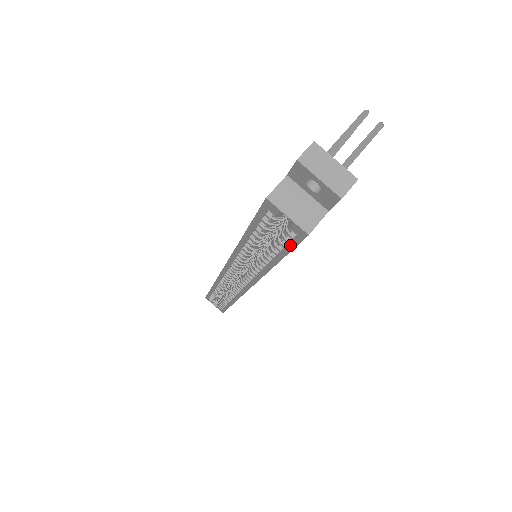
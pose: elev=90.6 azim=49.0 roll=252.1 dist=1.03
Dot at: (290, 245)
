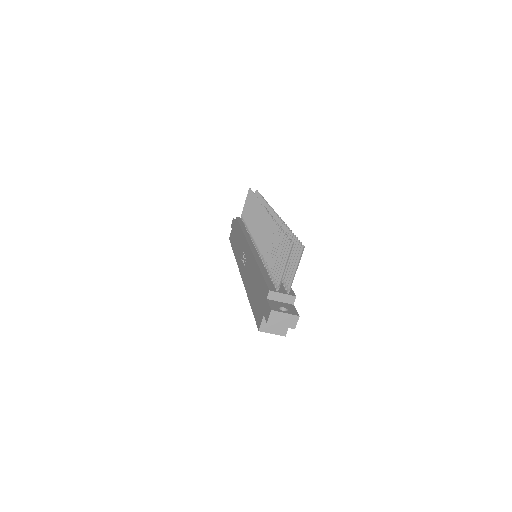
Dot at: occluded
